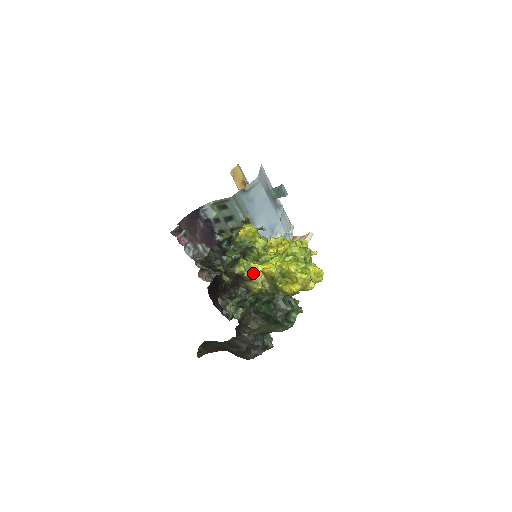
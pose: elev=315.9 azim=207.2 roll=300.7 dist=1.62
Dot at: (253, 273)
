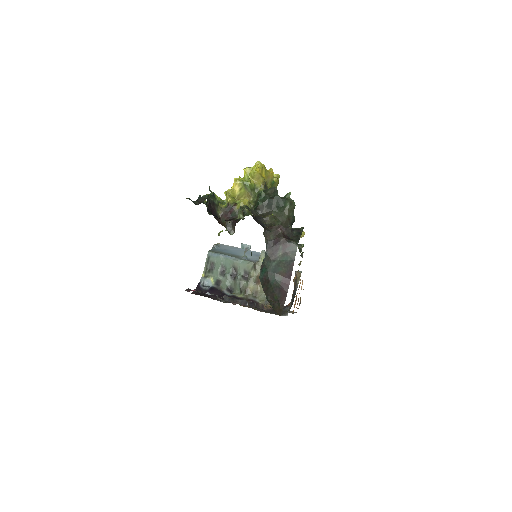
Dot at: (234, 200)
